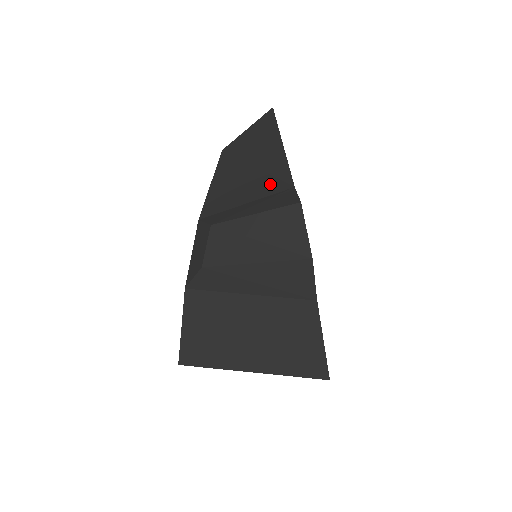
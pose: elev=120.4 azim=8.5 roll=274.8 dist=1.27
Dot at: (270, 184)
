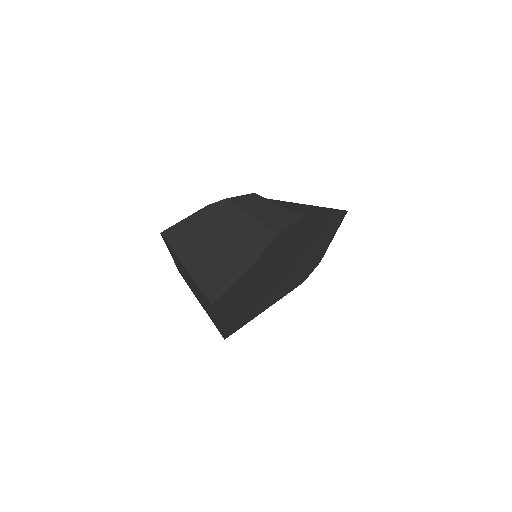
Dot at: (302, 214)
